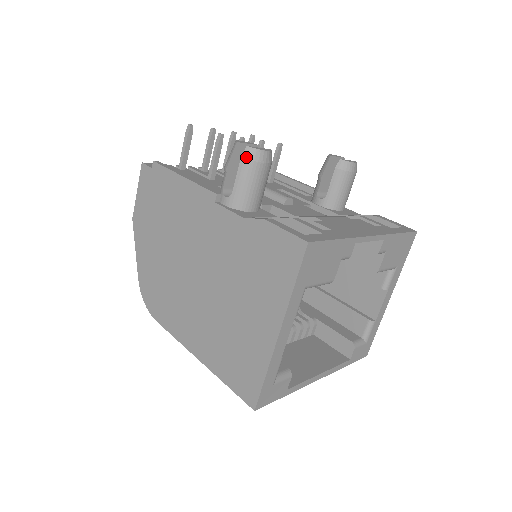
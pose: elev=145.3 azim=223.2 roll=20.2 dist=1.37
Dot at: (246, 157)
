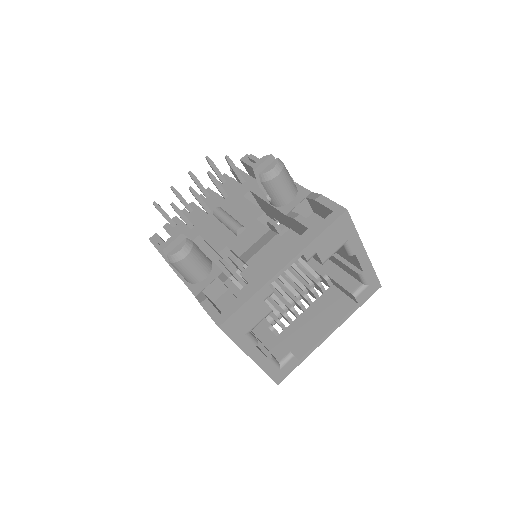
Dot at: (171, 262)
